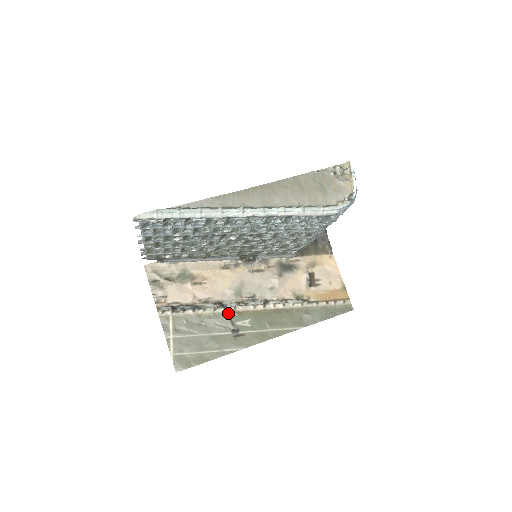
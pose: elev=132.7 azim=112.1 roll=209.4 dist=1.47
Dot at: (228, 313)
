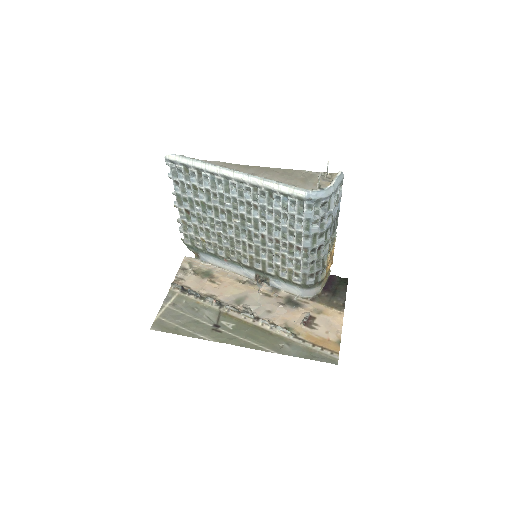
Dot at: (221, 312)
